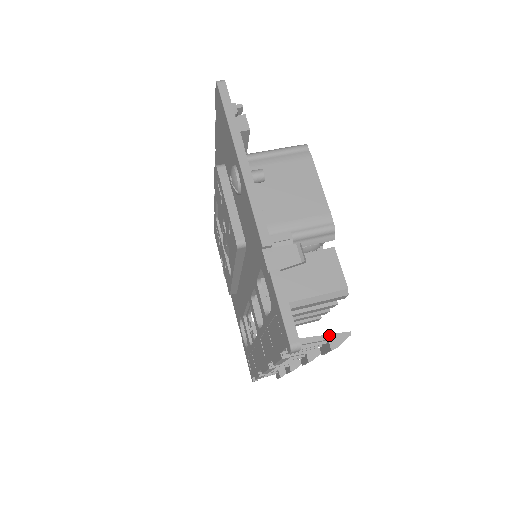
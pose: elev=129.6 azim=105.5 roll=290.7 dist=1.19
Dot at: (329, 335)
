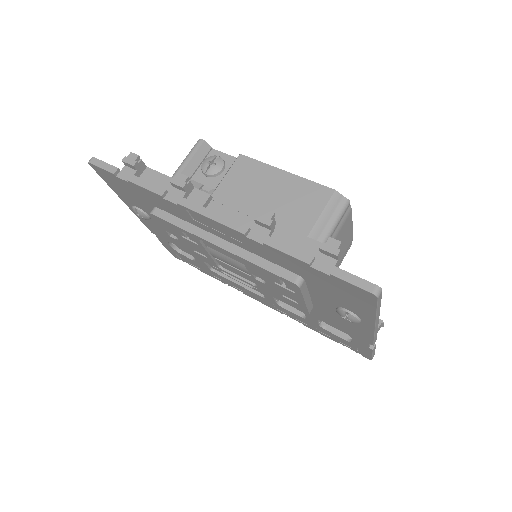
Dot at: occluded
